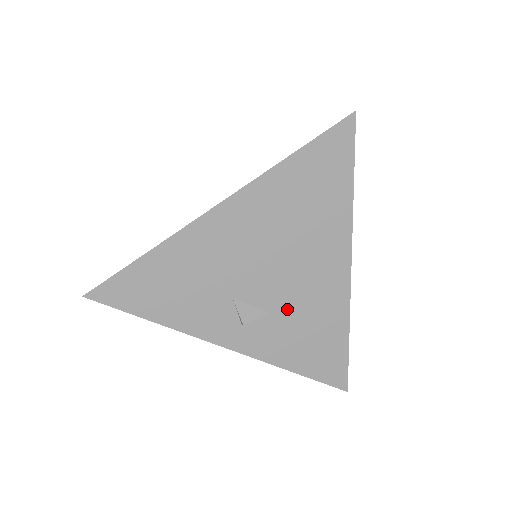
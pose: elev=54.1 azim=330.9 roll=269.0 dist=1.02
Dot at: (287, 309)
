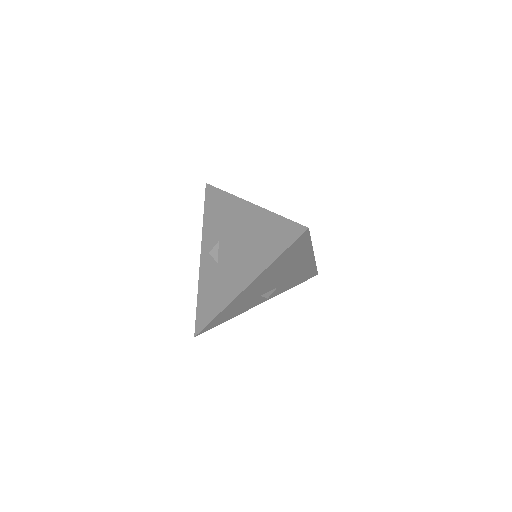
Dot at: (286, 281)
